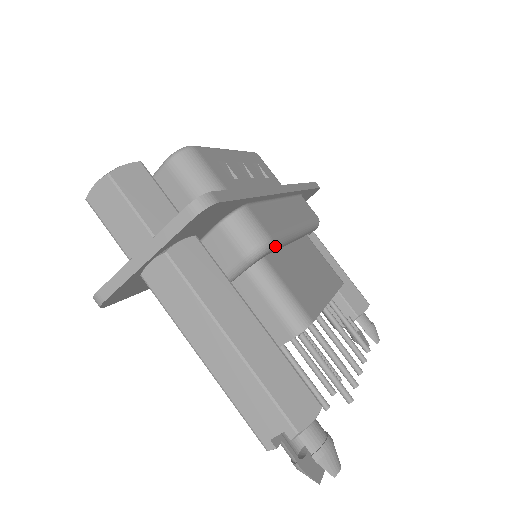
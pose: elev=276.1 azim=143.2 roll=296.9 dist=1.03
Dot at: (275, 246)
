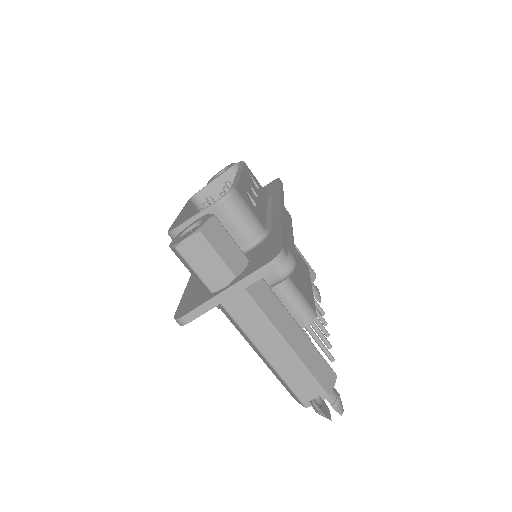
Dot at: occluded
